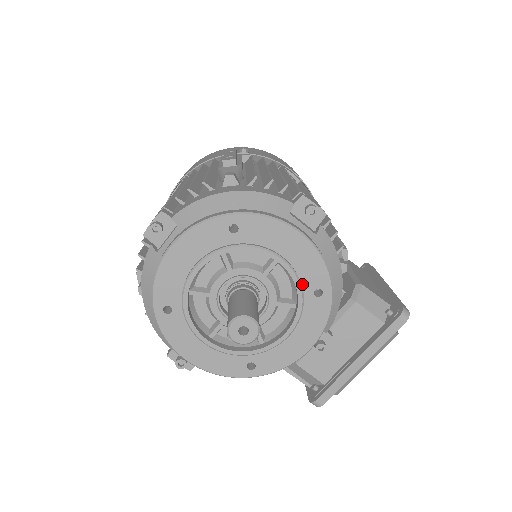
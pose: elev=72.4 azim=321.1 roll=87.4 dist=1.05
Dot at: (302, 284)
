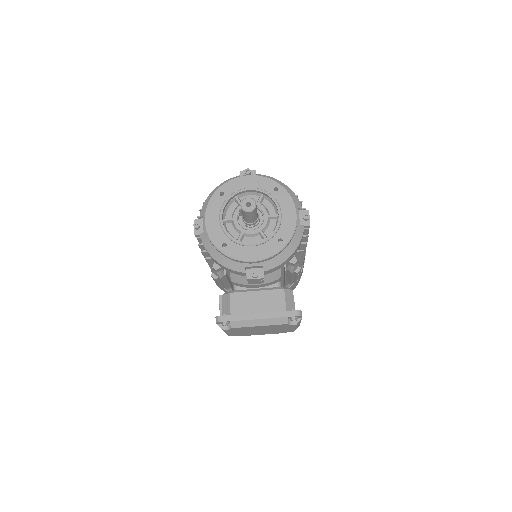
Dot at: (278, 231)
